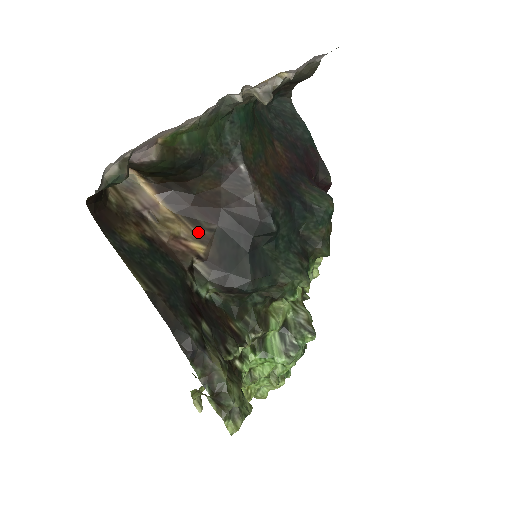
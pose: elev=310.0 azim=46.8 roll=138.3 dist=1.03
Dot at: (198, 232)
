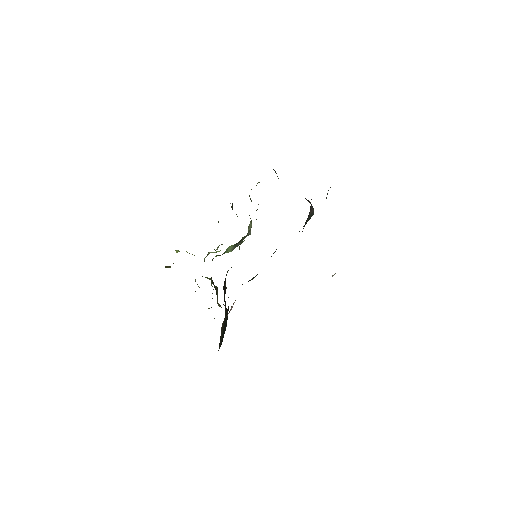
Dot at: occluded
